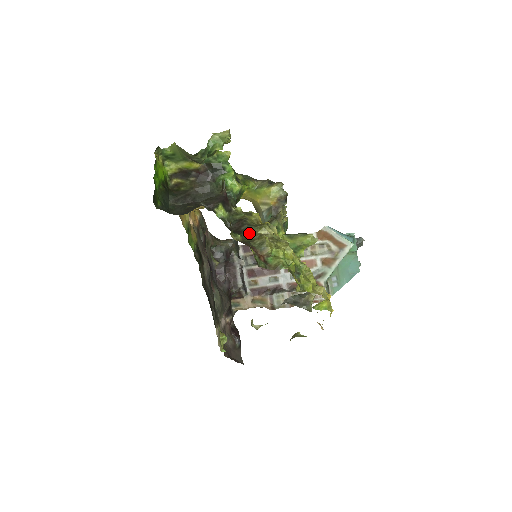
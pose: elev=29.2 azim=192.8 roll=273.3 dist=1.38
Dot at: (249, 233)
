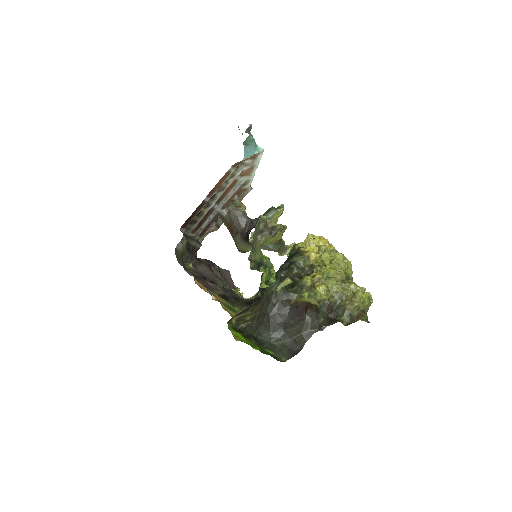
Dot at: (341, 308)
